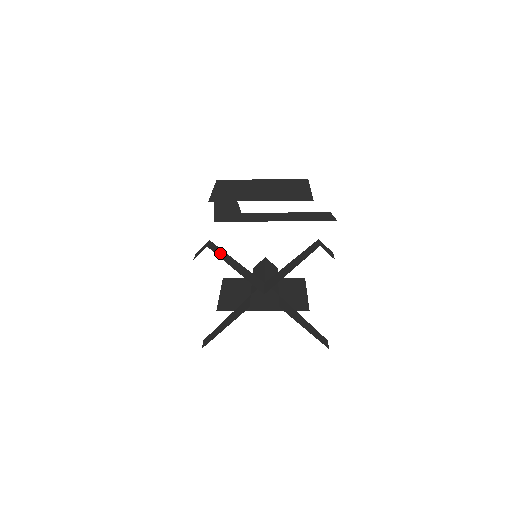
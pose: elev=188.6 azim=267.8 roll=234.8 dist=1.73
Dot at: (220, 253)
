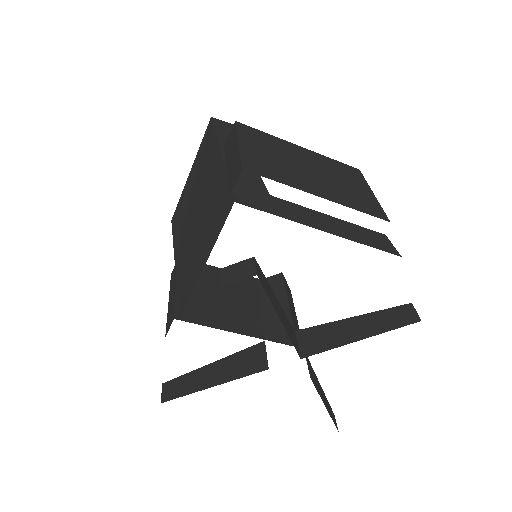
Dot at: (265, 285)
